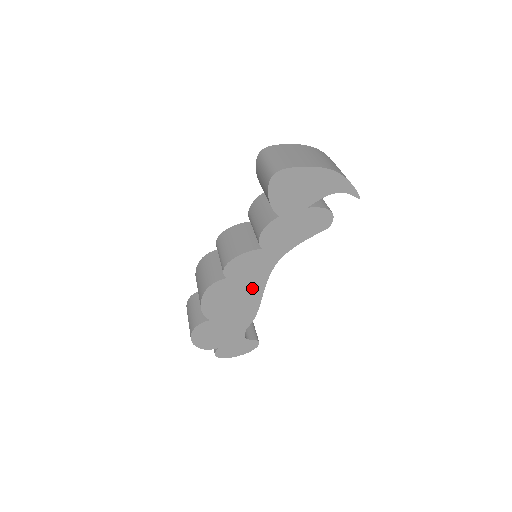
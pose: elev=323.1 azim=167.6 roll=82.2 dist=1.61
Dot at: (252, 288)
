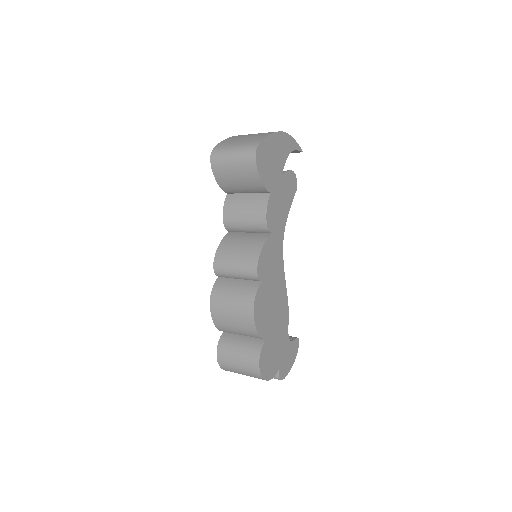
Dot at: (278, 281)
